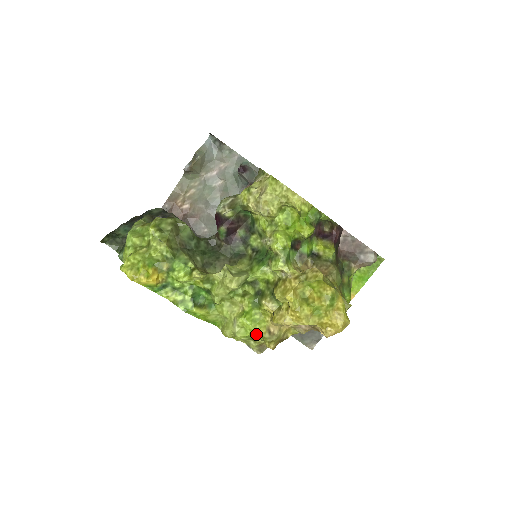
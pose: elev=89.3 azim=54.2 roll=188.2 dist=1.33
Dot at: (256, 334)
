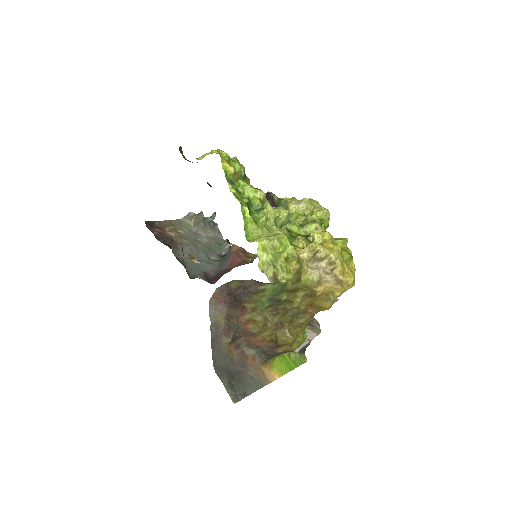
Dot at: (279, 260)
